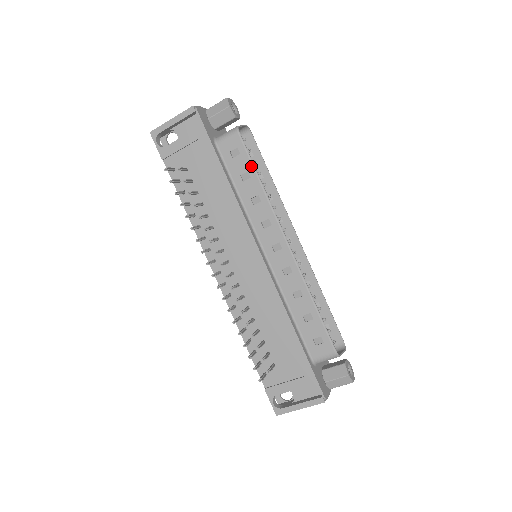
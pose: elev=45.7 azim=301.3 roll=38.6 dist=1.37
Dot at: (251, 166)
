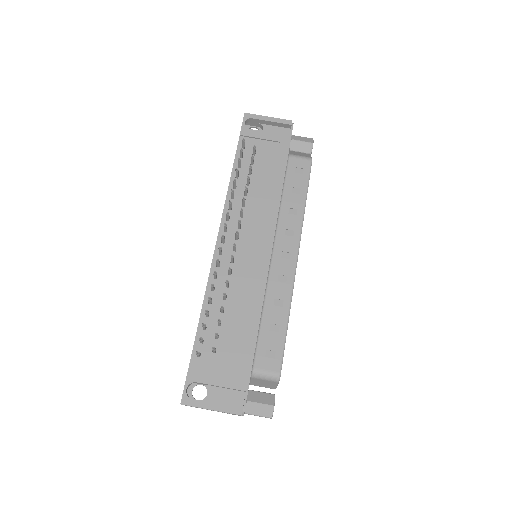
Dot at: (306, 187)
